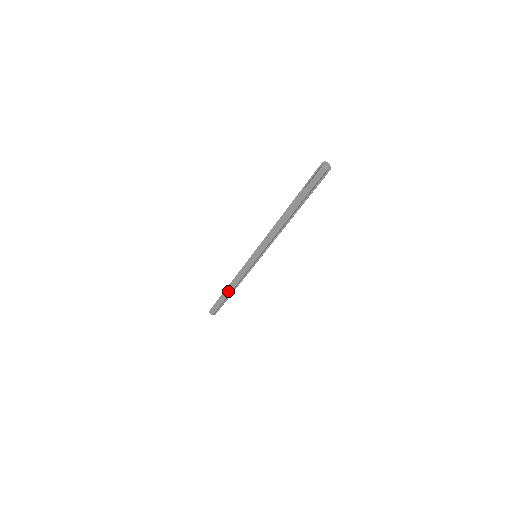
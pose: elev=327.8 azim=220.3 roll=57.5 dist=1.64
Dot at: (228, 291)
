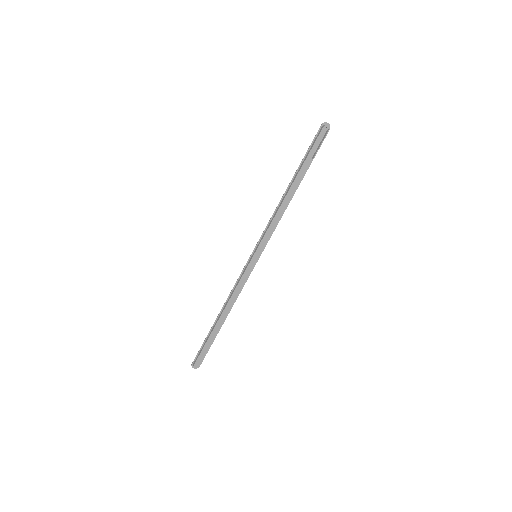
Dot at: (222, 320)
